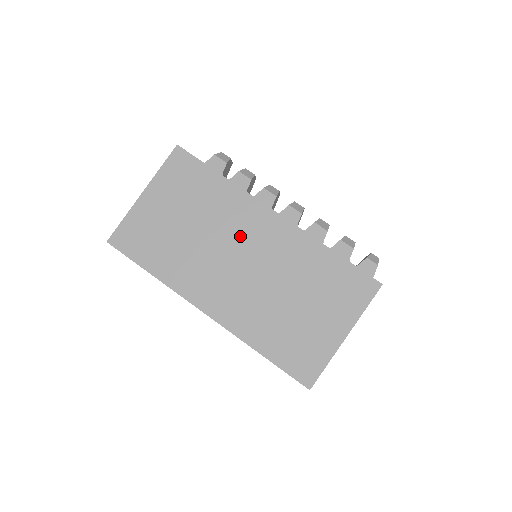
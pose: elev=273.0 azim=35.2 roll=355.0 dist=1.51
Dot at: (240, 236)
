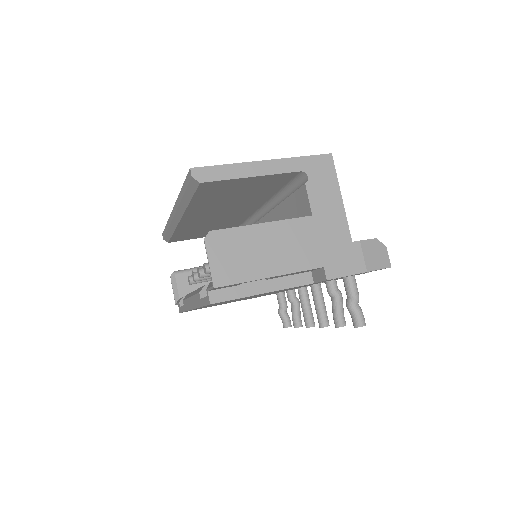
Dot at: occluded
